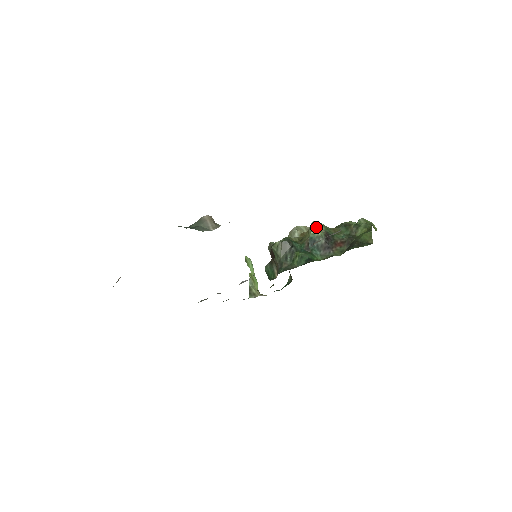
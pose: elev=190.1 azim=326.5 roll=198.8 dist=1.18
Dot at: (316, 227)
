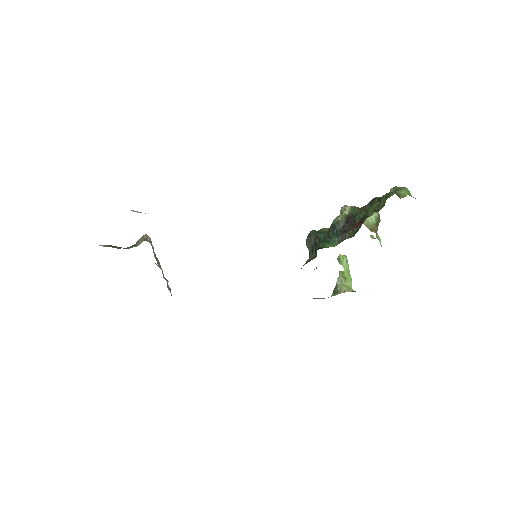
Dot at: (342, 211)
